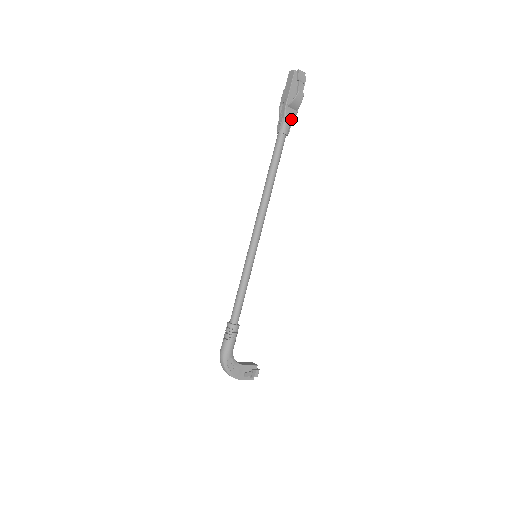
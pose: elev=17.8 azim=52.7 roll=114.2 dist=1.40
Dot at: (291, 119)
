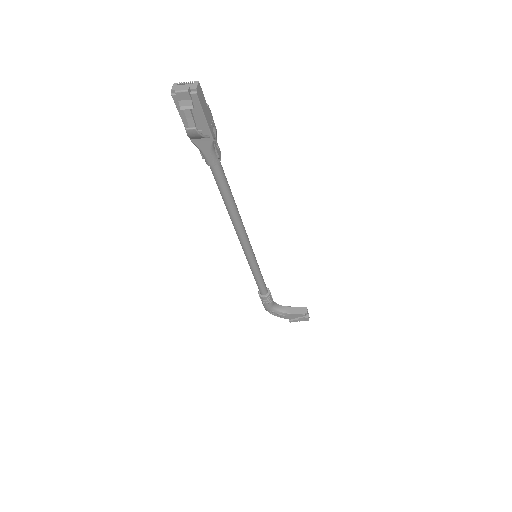
Dot at: (208, 149)
